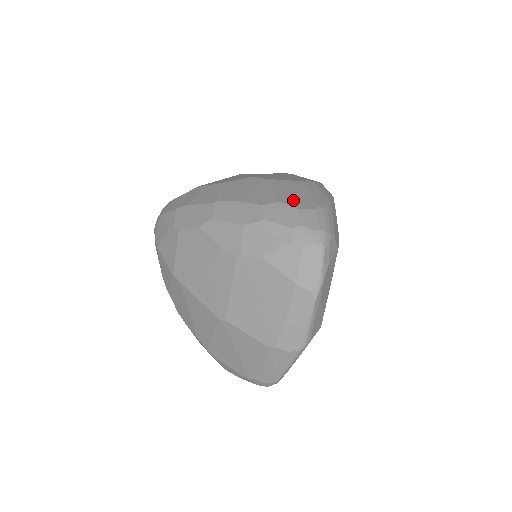
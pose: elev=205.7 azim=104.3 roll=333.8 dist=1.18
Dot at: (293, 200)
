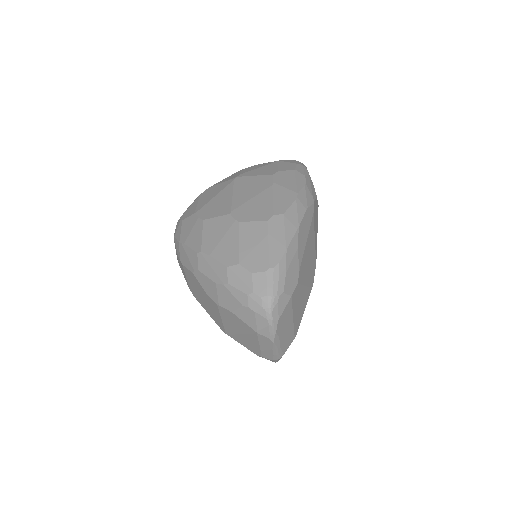
Dot at: (251, 259)
